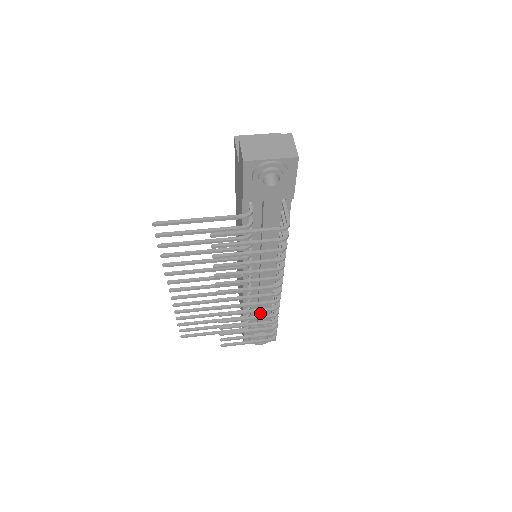
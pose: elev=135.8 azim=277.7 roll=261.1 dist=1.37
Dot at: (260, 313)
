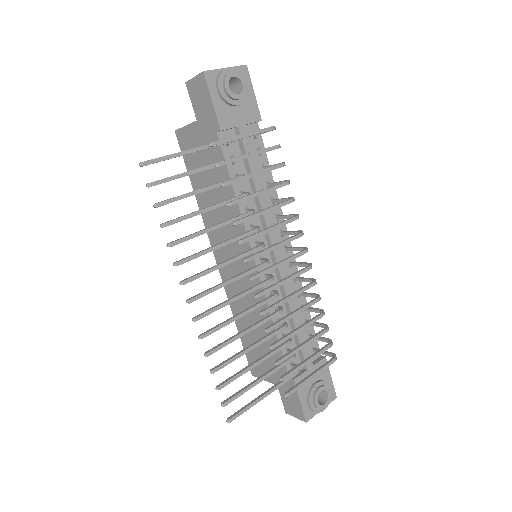
Dot at: (300, 337)
